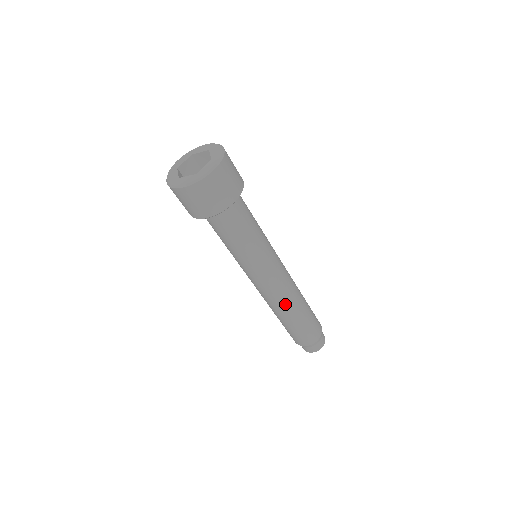
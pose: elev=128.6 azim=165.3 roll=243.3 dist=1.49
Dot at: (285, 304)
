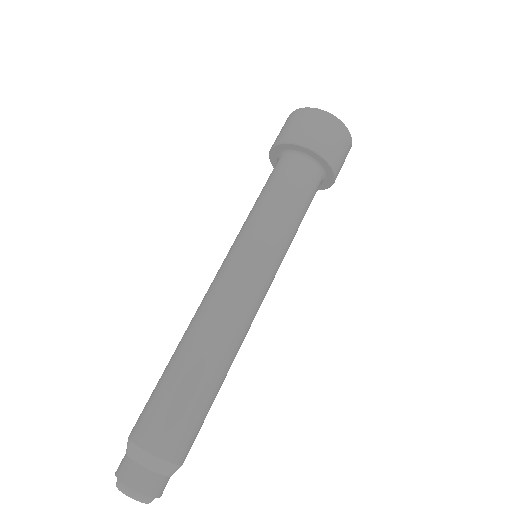
Dot at: (239, 342)
